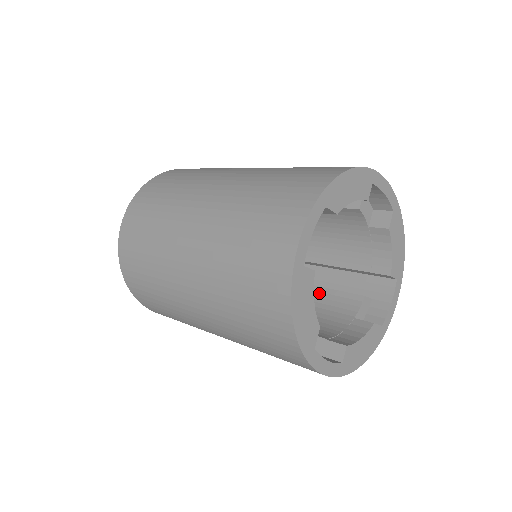
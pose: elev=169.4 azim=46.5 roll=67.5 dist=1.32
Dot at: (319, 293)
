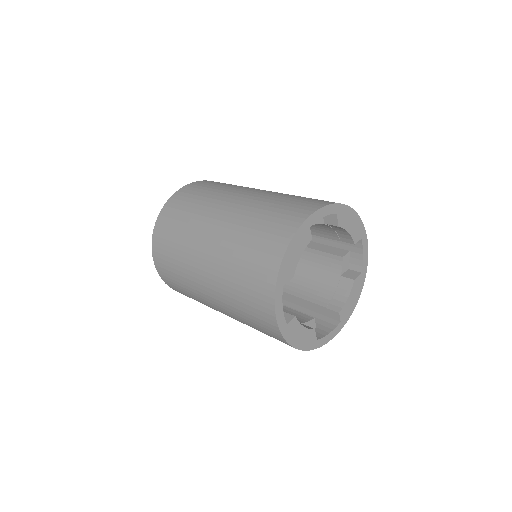
Dot at: occluded
